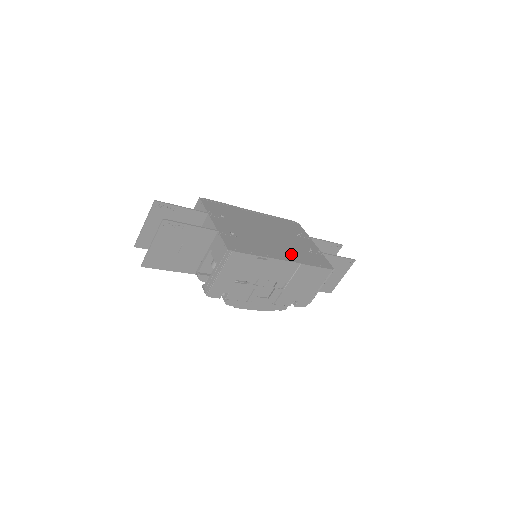
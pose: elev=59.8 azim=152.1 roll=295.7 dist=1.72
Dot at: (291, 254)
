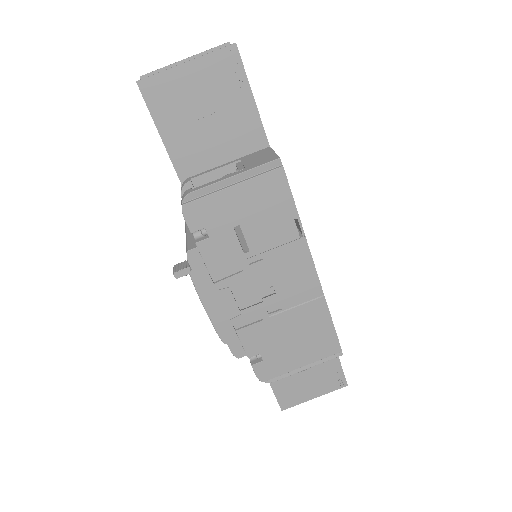
Dot at: occluded
